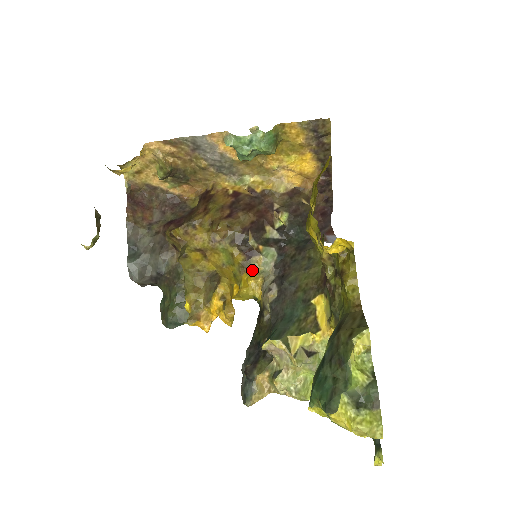
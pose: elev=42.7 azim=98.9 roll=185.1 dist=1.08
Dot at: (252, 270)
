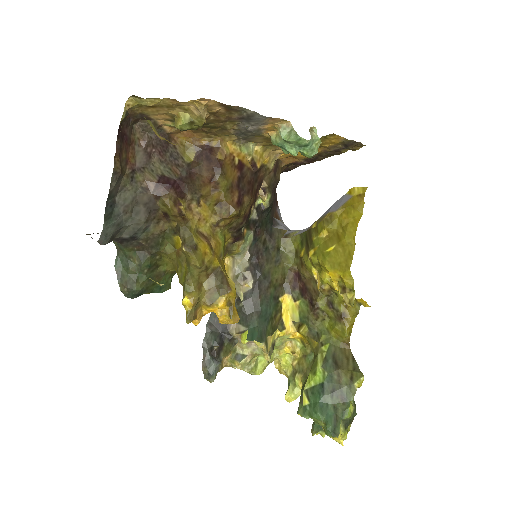
Dot at: (231, 252)
